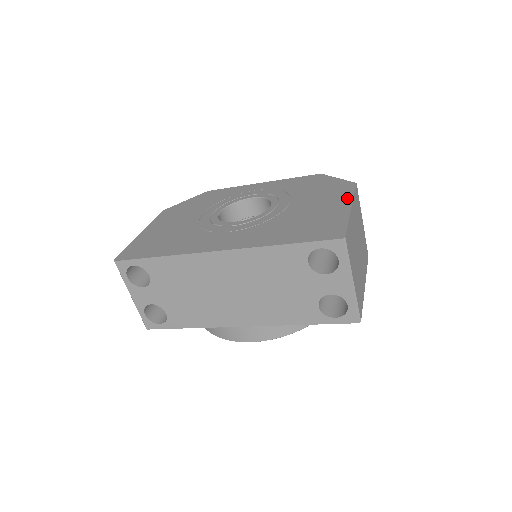
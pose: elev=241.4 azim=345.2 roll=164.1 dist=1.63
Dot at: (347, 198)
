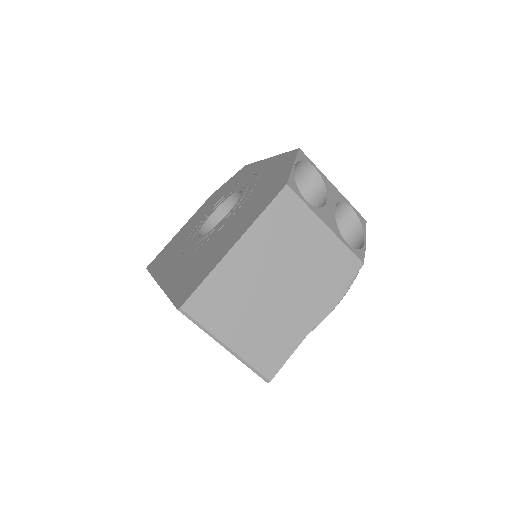
Dot at: (250, 221)
